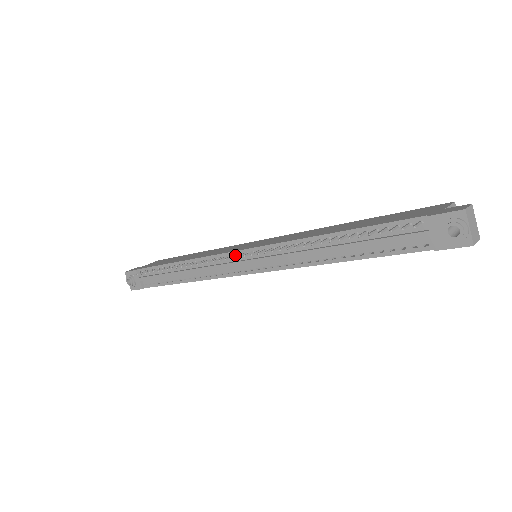
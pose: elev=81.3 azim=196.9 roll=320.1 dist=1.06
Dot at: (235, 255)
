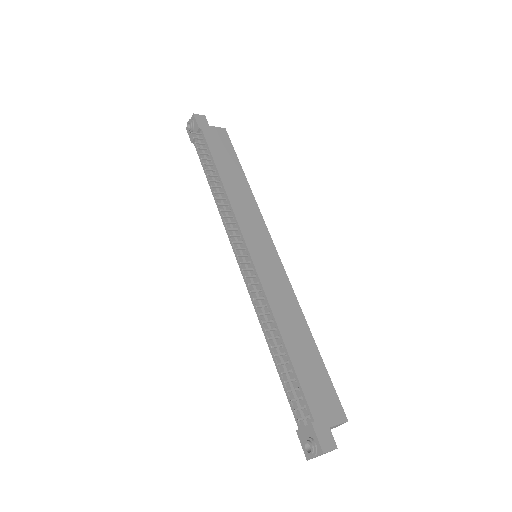
Dot at: (241, 248)
